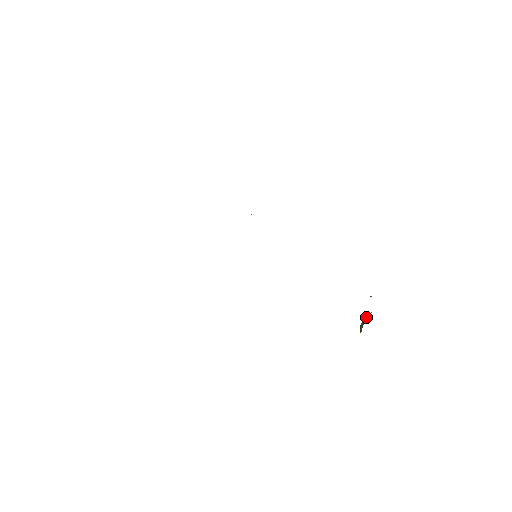
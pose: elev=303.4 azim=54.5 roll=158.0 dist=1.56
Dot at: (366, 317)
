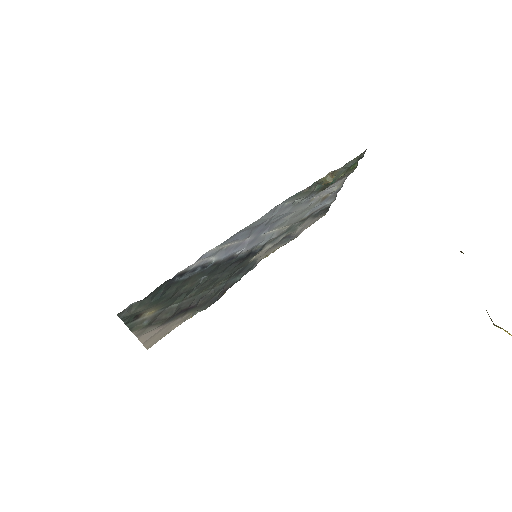
Dot at: occluded
